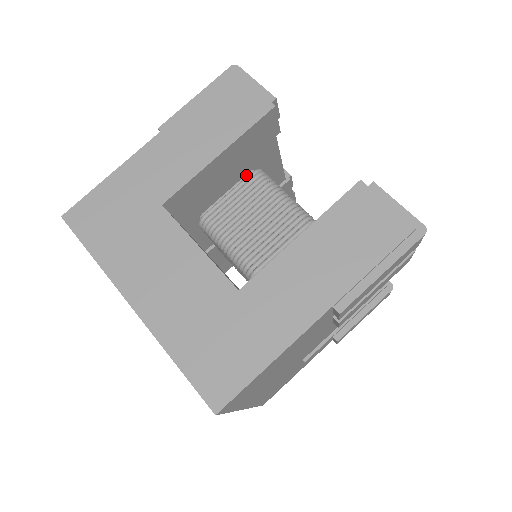
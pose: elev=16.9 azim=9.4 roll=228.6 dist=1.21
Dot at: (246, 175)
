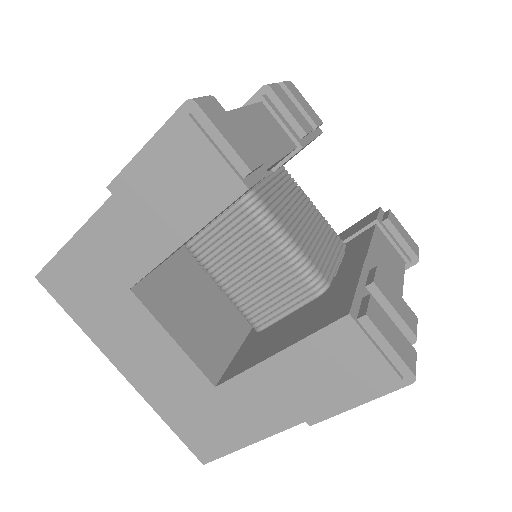
Dot at: occluded
